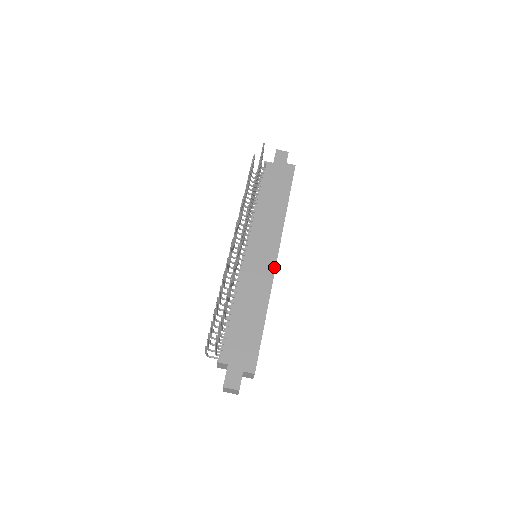
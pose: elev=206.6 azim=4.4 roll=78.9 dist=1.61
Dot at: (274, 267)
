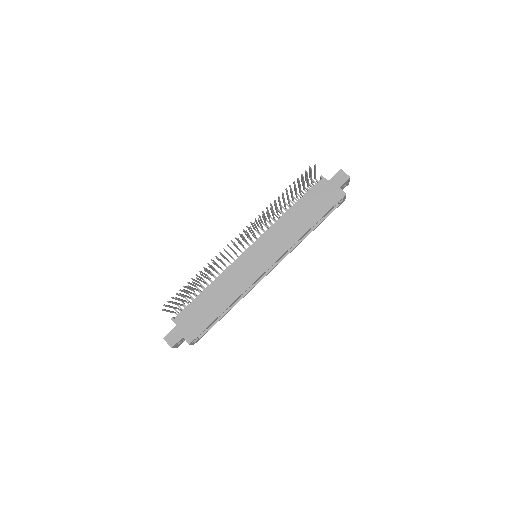
Dot at: (260, 275)
